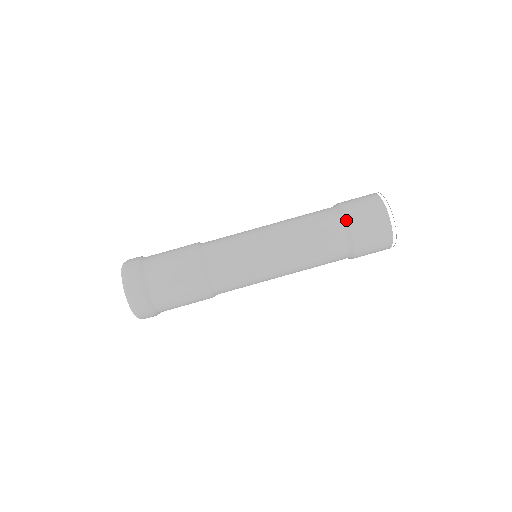
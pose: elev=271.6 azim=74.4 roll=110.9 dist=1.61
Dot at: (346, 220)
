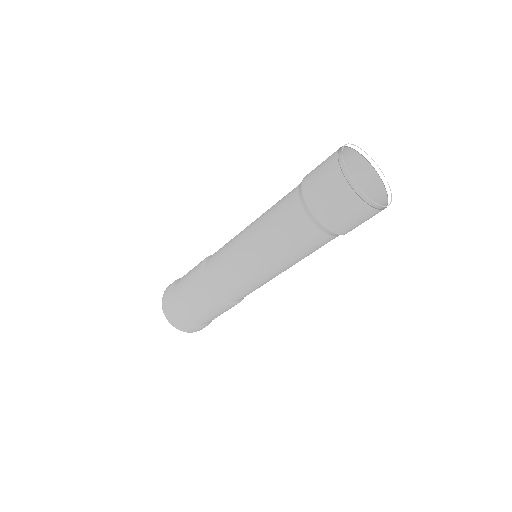
Dot at: (336, 235)
